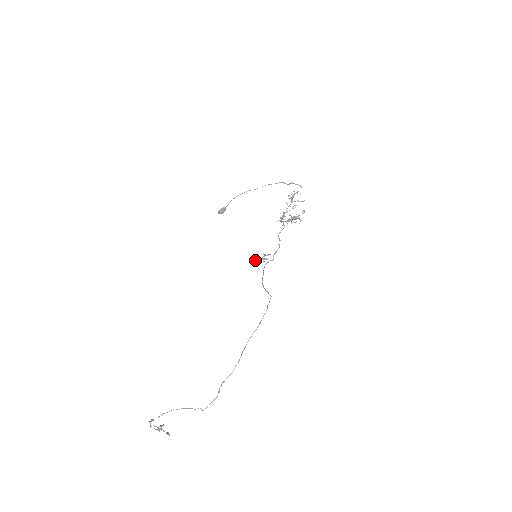
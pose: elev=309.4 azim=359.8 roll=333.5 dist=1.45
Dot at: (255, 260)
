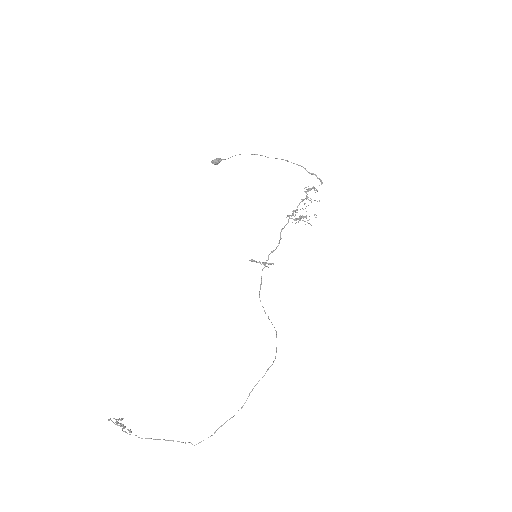
Dot at: (254, 261)
